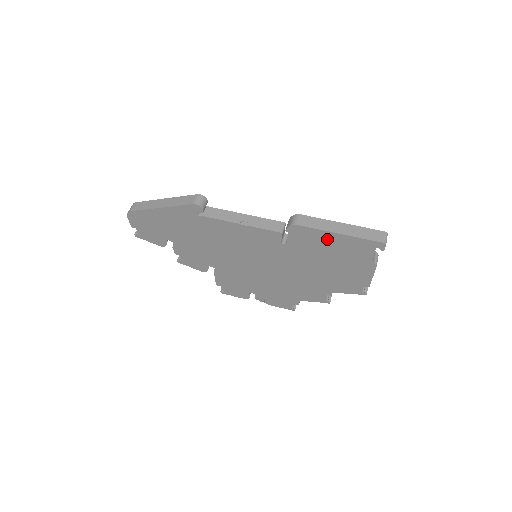
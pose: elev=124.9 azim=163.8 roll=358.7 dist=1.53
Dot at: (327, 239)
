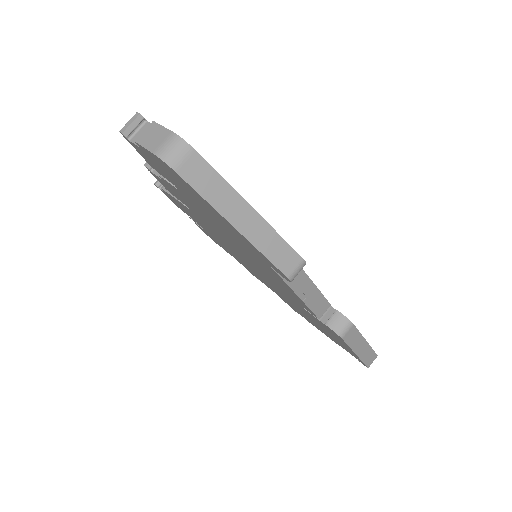
Dot at: (342, 342)
